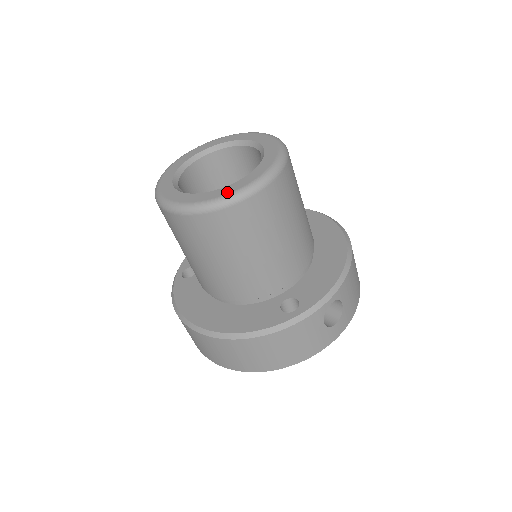
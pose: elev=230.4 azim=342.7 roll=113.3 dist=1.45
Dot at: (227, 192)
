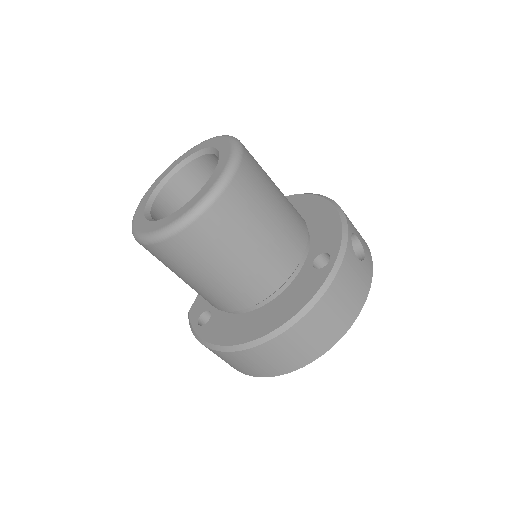
Dot at: (213, 181)
